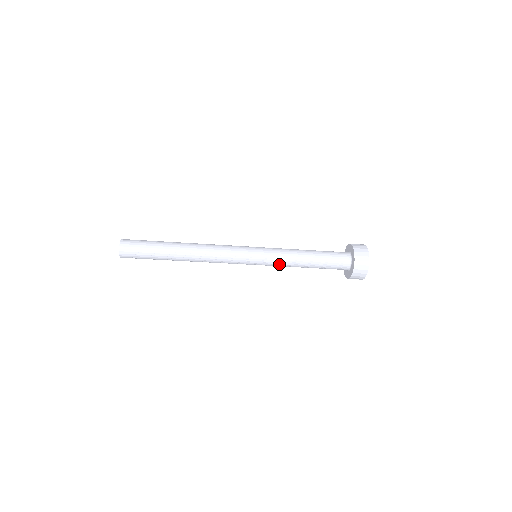
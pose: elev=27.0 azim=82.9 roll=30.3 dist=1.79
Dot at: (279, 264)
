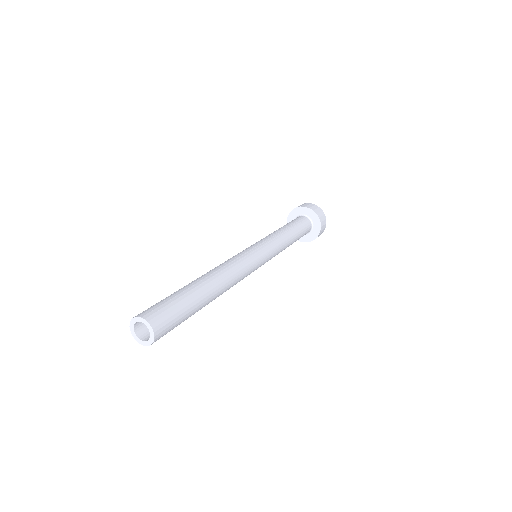
Dot at: occluded
